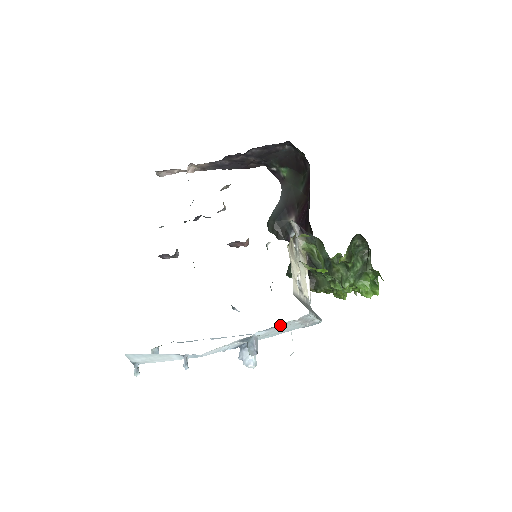
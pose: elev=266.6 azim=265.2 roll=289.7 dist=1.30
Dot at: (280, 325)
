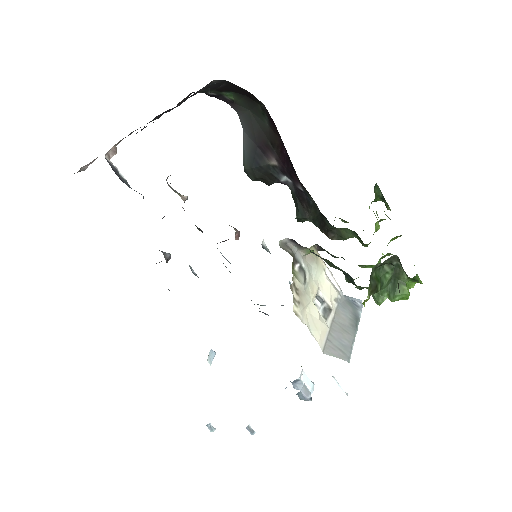
Dot at: occluded
